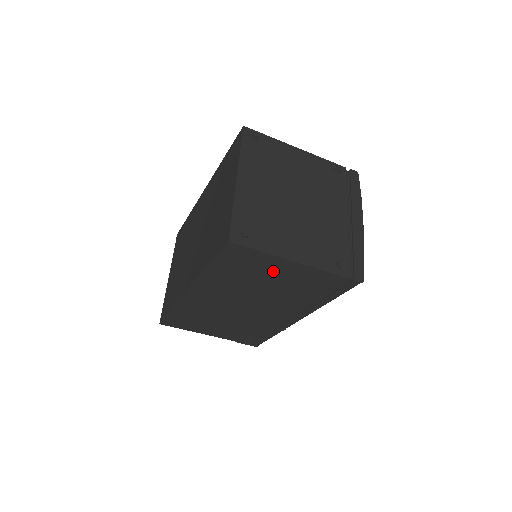
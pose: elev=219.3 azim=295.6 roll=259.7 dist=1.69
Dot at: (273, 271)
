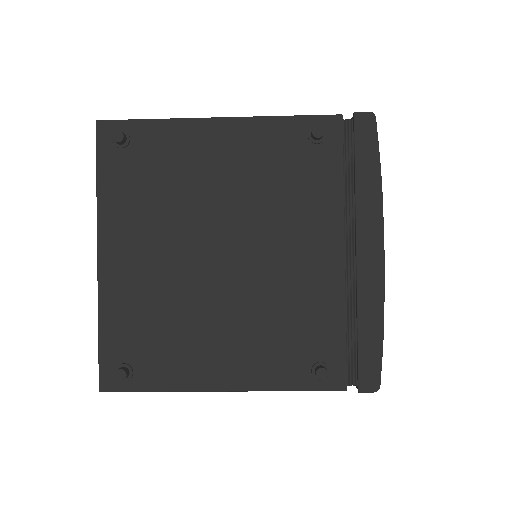
Dot at: occluded
